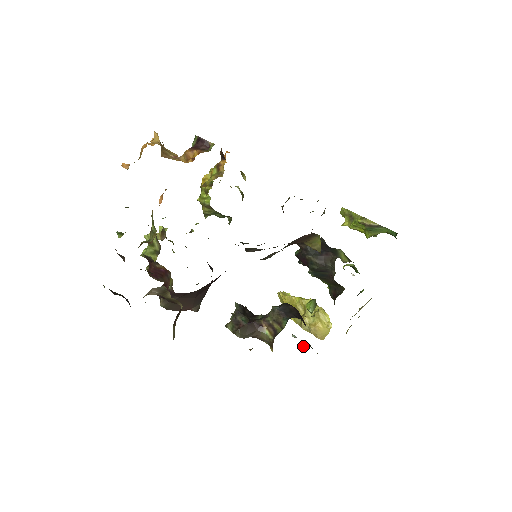
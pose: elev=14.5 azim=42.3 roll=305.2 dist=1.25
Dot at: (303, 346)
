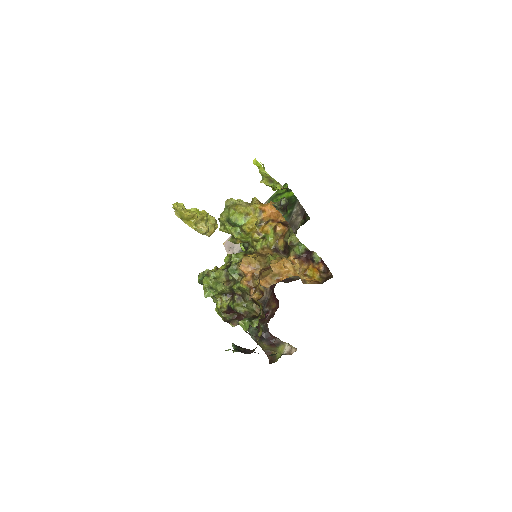
Dot at: occluded
